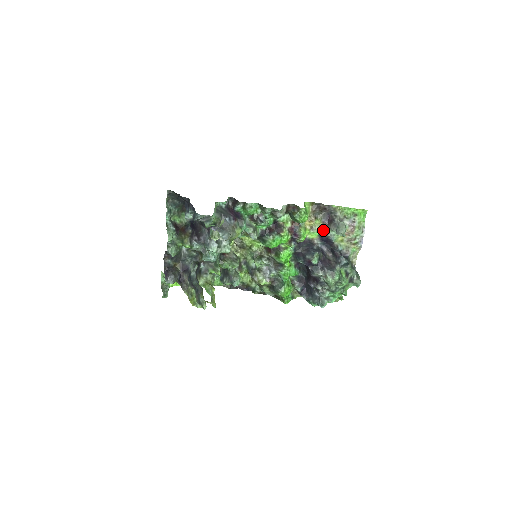
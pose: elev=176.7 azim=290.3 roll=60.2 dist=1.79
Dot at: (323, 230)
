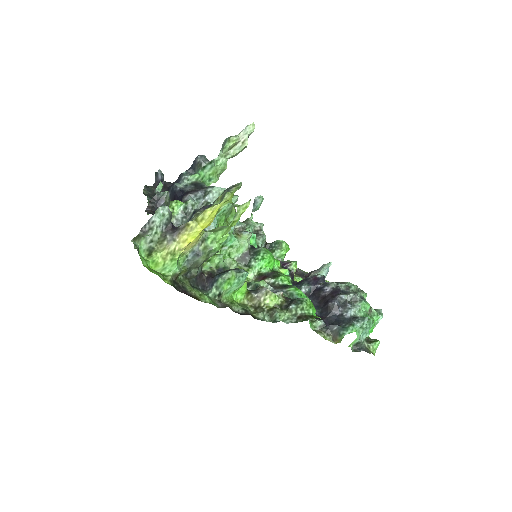
Dot at: occluded
